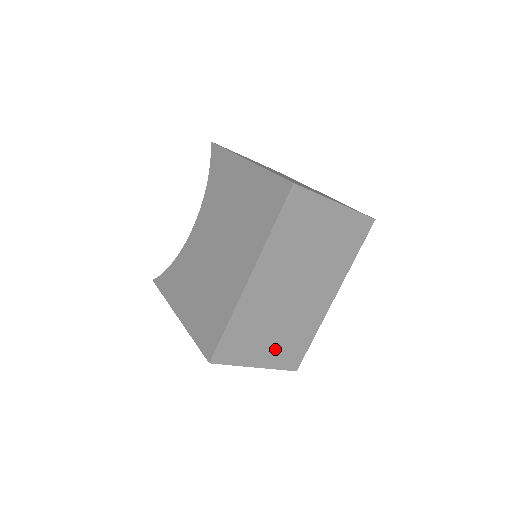
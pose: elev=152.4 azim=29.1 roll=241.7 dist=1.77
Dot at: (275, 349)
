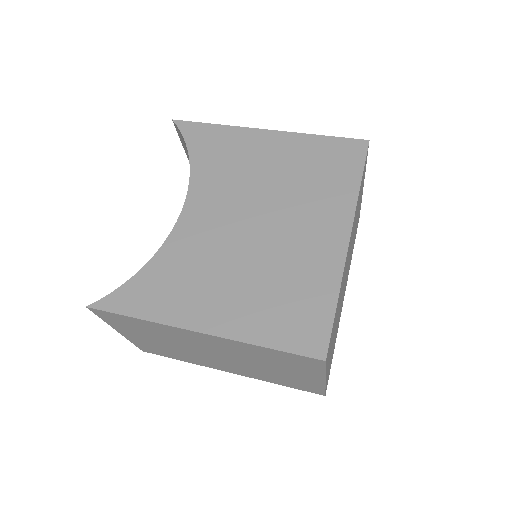
Dot at: (331, 355)
